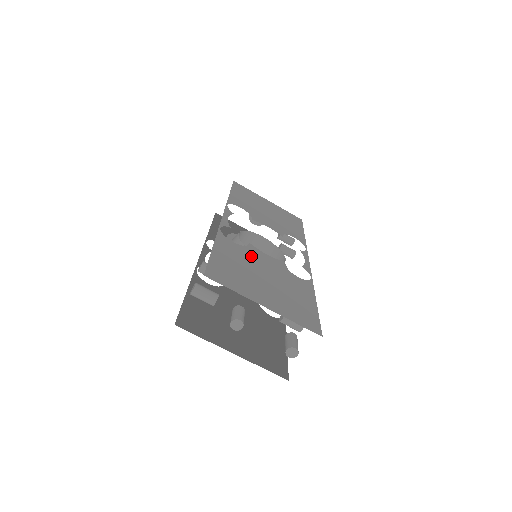
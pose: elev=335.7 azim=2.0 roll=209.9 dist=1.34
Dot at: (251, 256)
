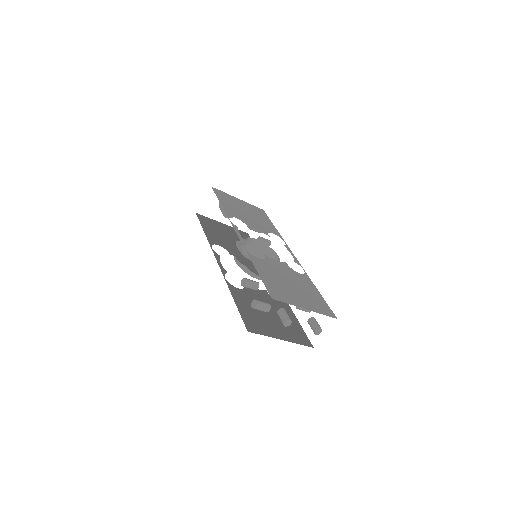
Dot at: (273, 267)
